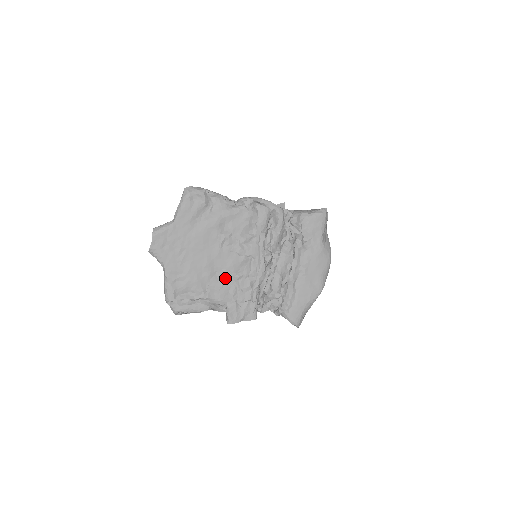
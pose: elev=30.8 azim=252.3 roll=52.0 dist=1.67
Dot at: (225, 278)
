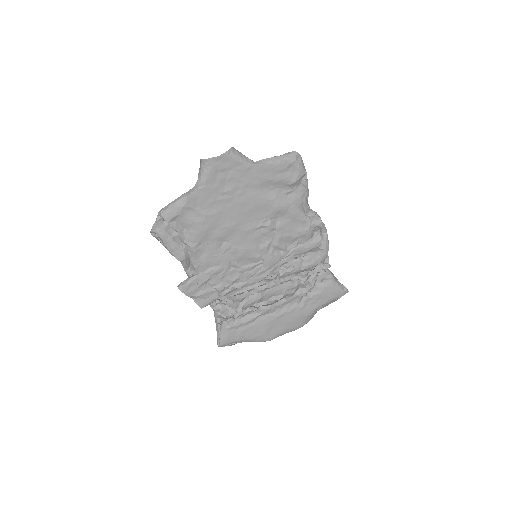
Dot at: (226, 253)
